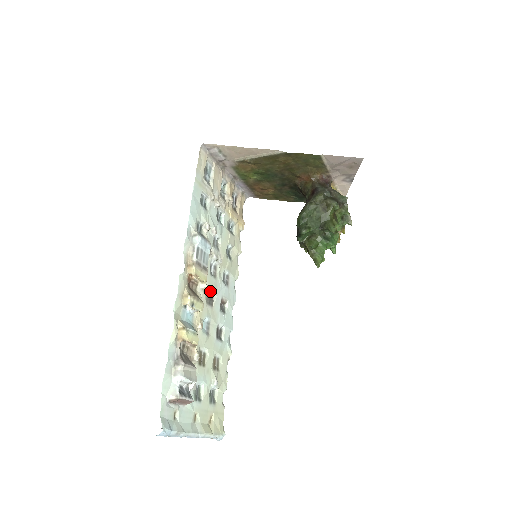
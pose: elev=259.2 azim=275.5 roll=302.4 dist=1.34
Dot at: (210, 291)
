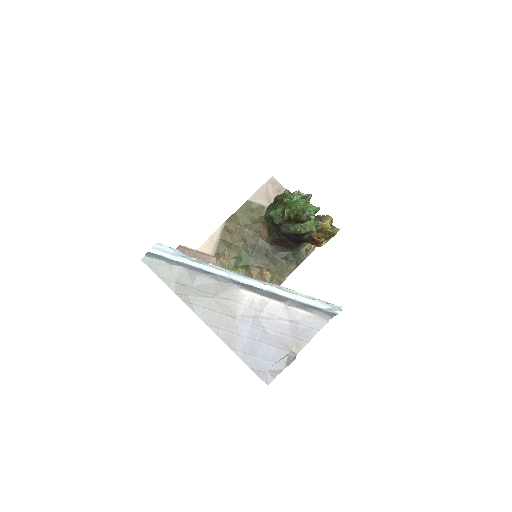
Dot at: occluded
